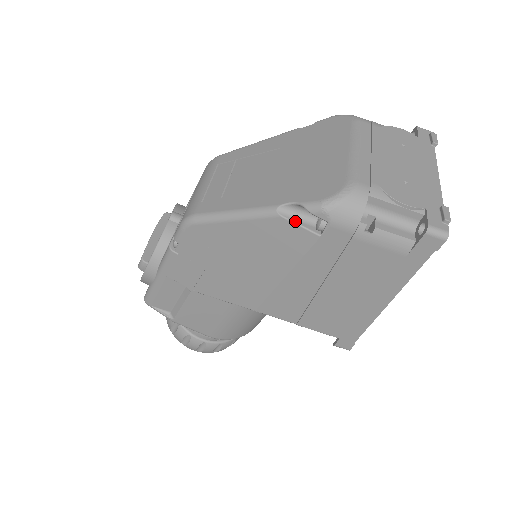
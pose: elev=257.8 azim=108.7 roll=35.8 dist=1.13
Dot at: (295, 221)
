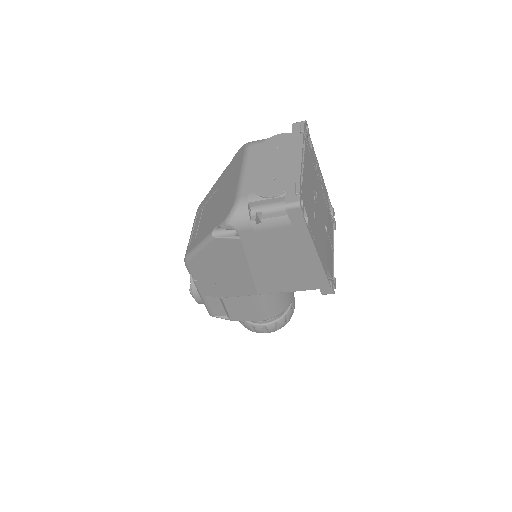
Dot at: (224, 236)
